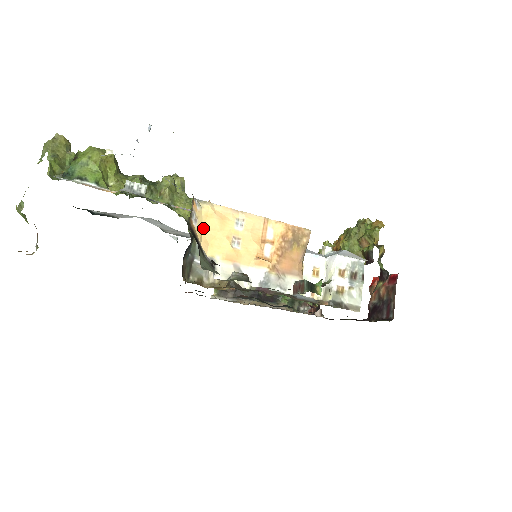
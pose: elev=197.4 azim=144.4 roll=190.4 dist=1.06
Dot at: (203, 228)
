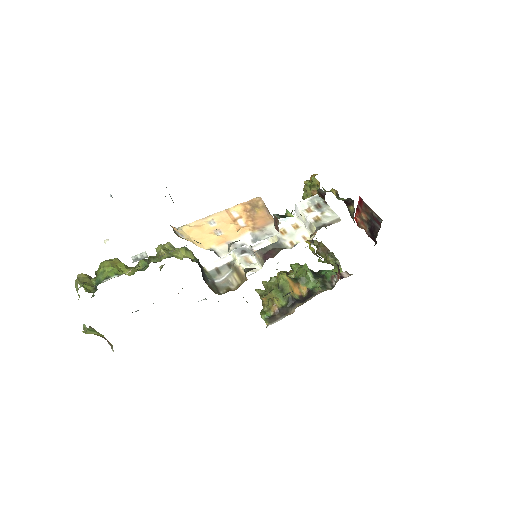
Dot at: (191, 238)
